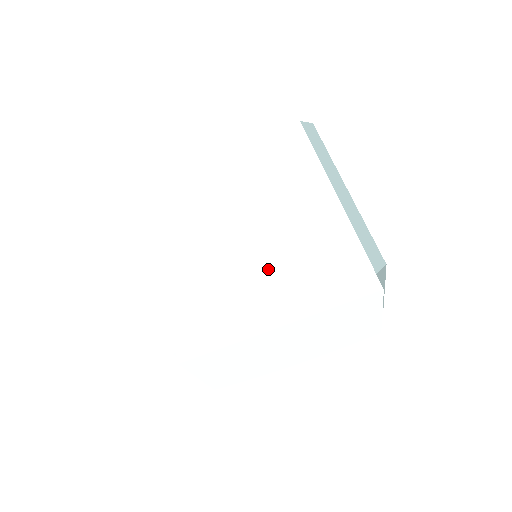
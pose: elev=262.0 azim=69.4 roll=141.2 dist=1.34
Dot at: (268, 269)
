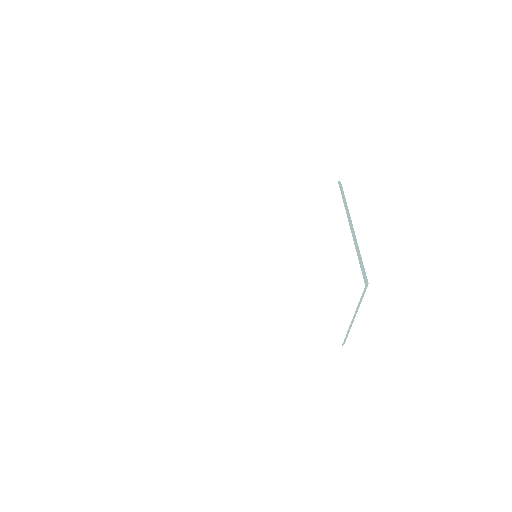
Dot at: (276, 241)
